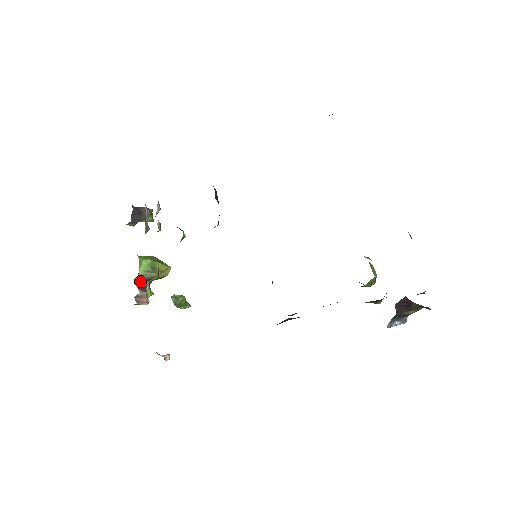
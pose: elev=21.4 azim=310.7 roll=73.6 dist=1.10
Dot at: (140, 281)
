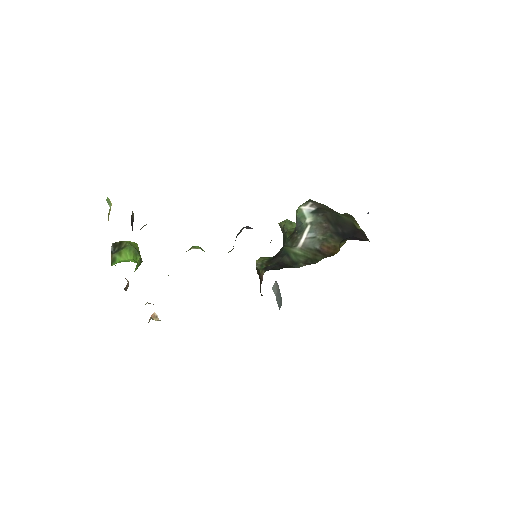
Dot at: occluded
